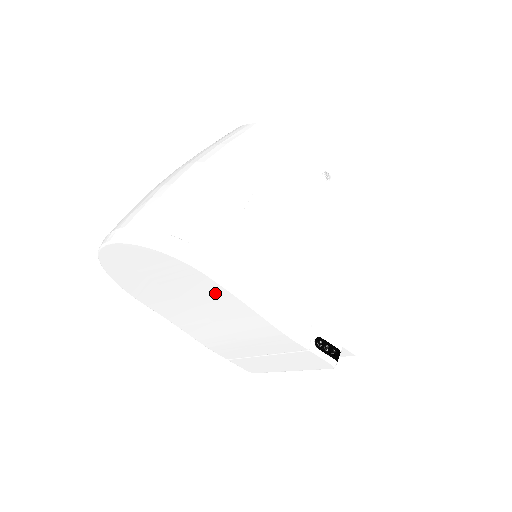
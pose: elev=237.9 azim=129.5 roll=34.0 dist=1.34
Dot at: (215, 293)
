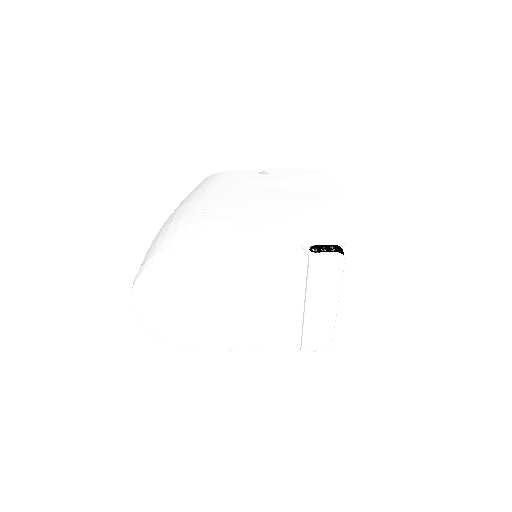
Dot at: (214, 270)
